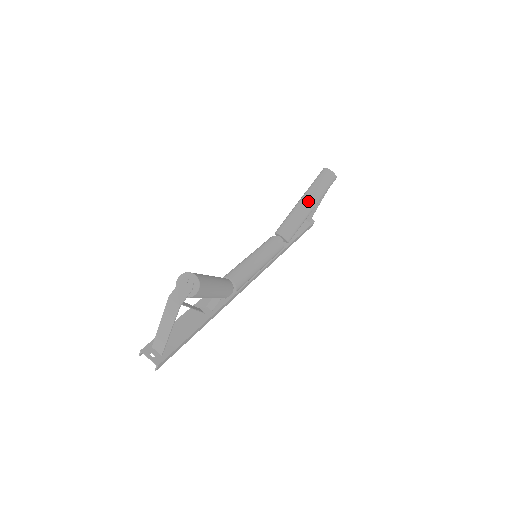
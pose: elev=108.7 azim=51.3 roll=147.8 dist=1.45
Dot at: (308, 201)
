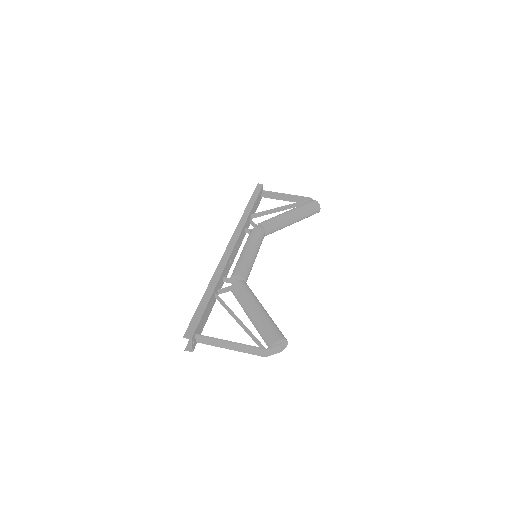
Dot at: (296, 221)
